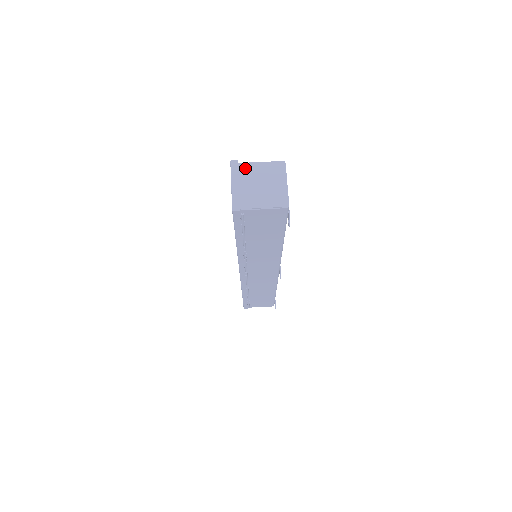
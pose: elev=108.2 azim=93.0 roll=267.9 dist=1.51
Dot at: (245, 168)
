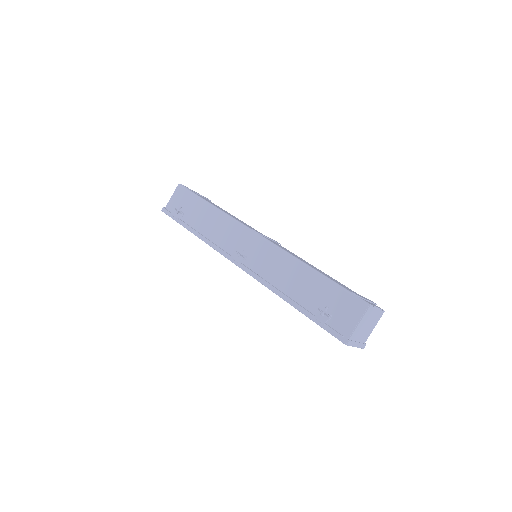
Dot at: (354, 335)
